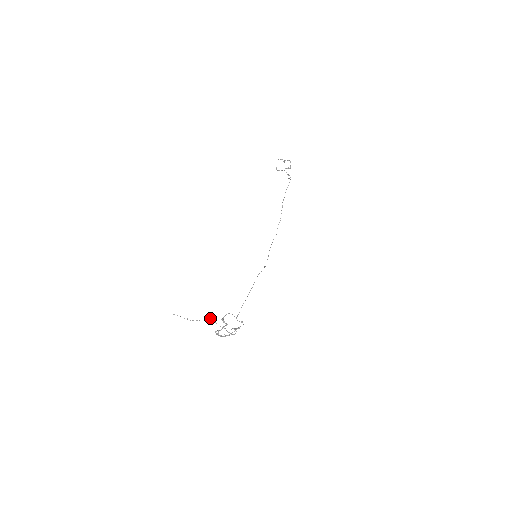
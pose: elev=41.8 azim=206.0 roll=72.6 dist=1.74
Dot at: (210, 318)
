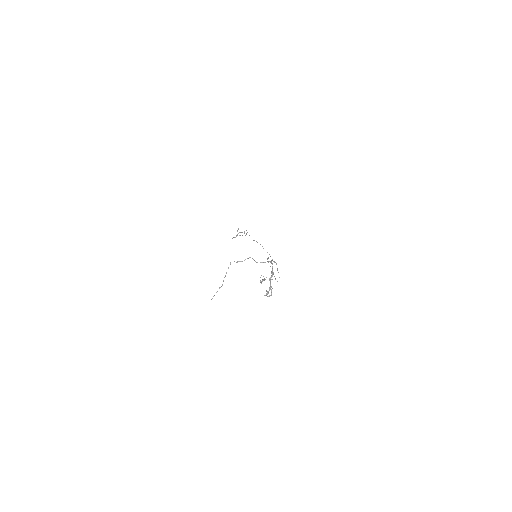
Dot at: (230, 262)
